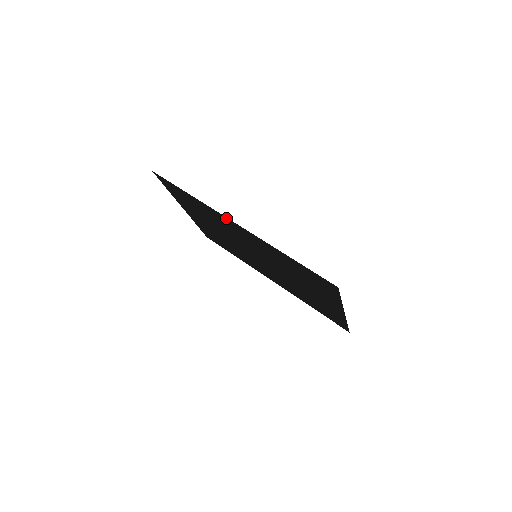
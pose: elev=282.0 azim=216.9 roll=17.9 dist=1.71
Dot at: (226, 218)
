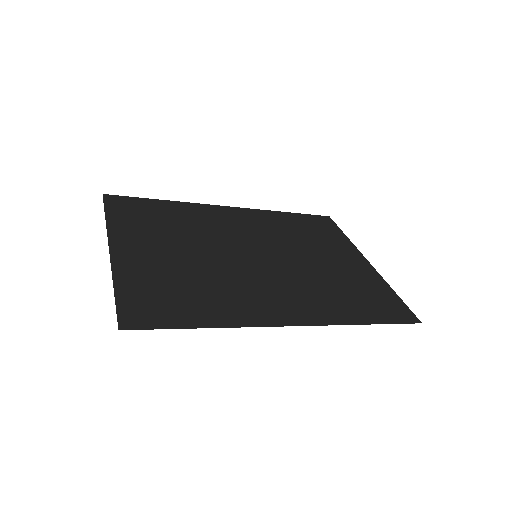
Dot at: (278, 323)
